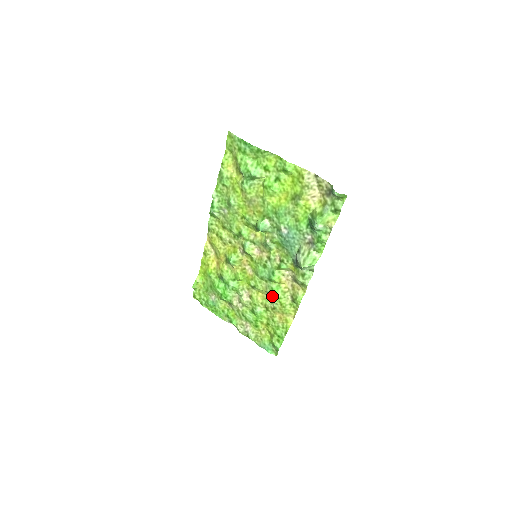
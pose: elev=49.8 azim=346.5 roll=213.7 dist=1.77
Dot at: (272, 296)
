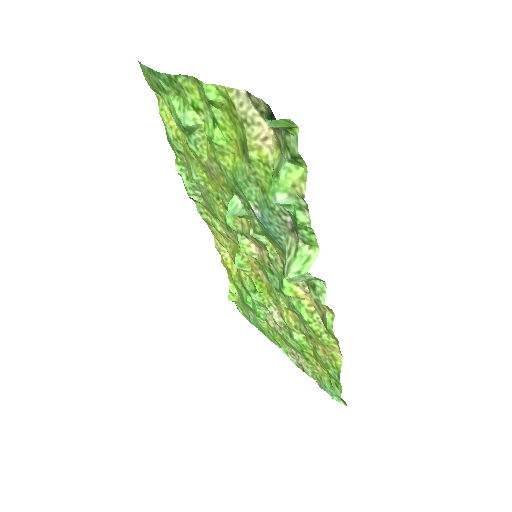
Dot at: (300, 317)
